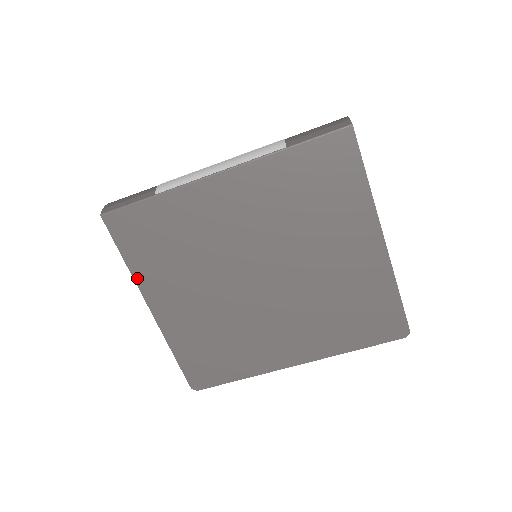
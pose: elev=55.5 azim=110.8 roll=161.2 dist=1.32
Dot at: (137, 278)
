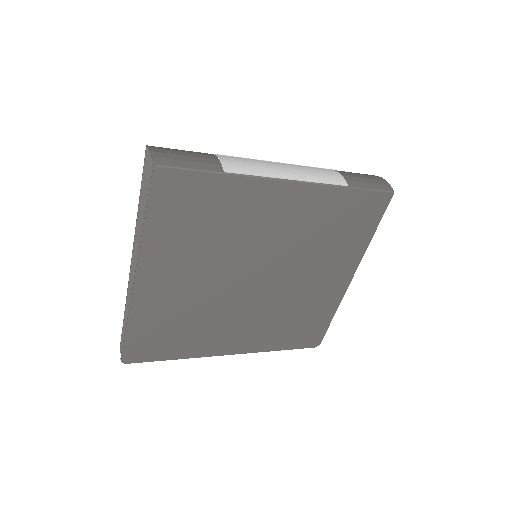
Dot at: (145, 243)
